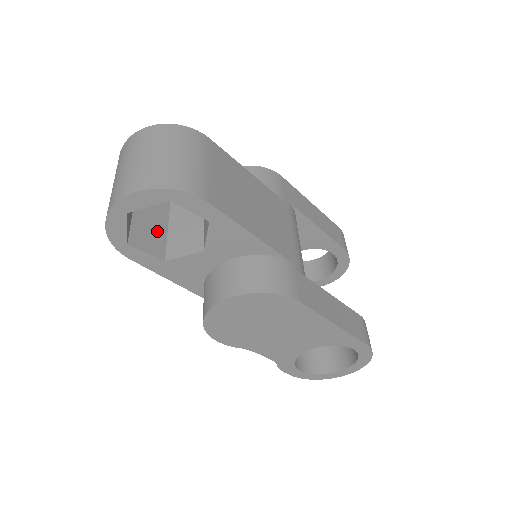
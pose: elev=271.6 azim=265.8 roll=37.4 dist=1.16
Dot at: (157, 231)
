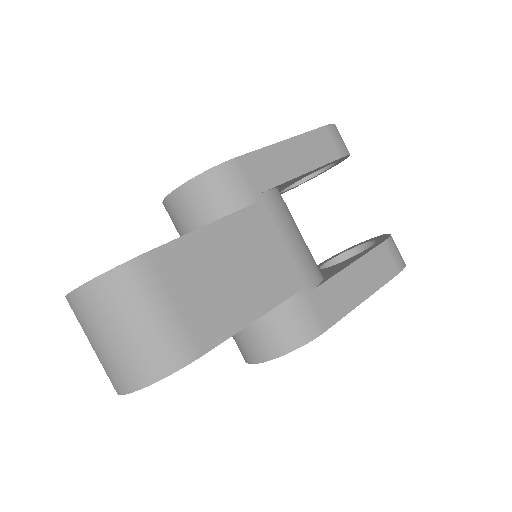
Dot at: occluded
